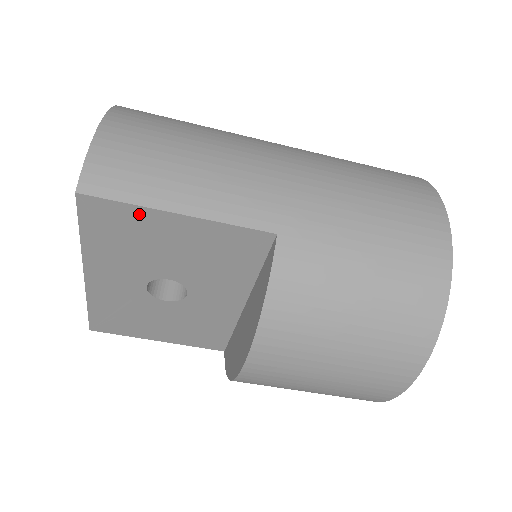
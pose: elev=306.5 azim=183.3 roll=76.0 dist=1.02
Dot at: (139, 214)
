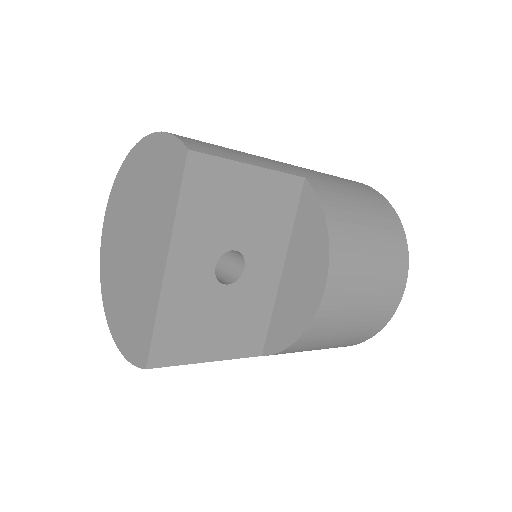
Dot at: (227, 169)
